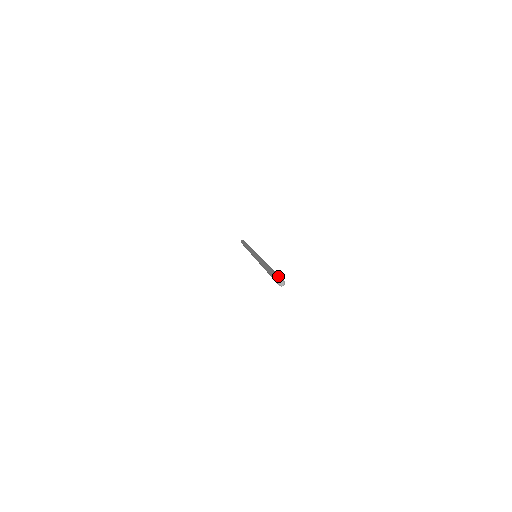
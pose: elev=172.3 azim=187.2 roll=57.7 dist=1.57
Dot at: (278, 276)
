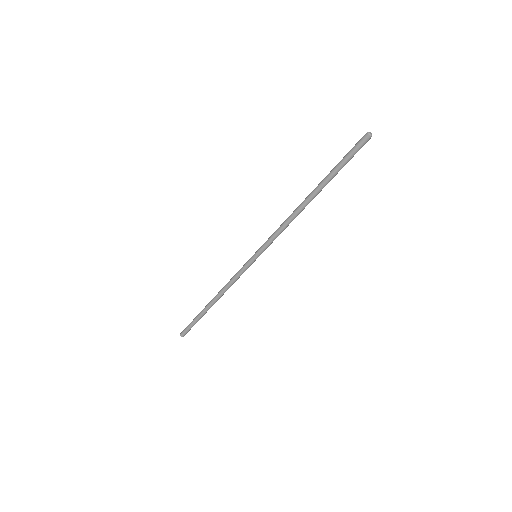
Dot at: (356, 145)
